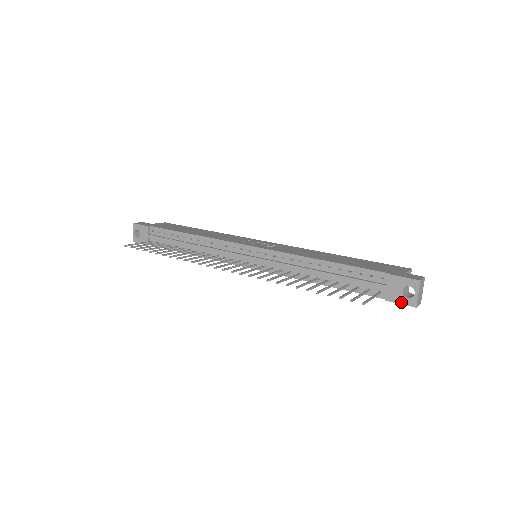
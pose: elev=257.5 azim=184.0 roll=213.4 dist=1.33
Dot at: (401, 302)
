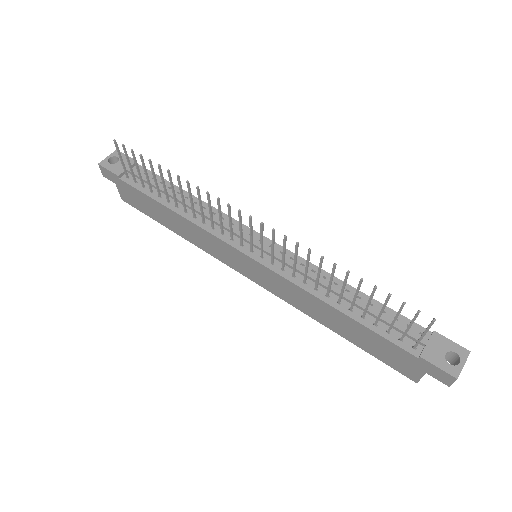
Dot at: (440, 366)
